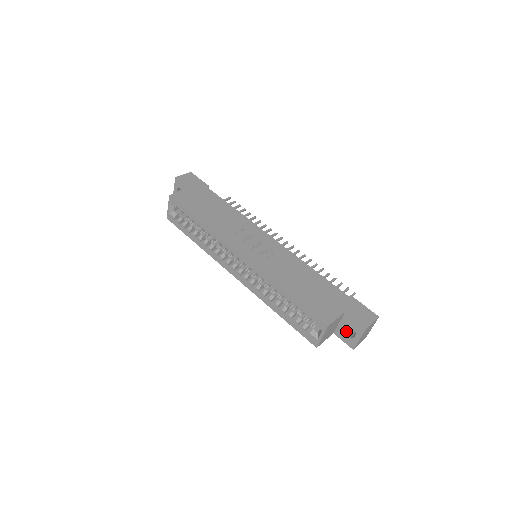
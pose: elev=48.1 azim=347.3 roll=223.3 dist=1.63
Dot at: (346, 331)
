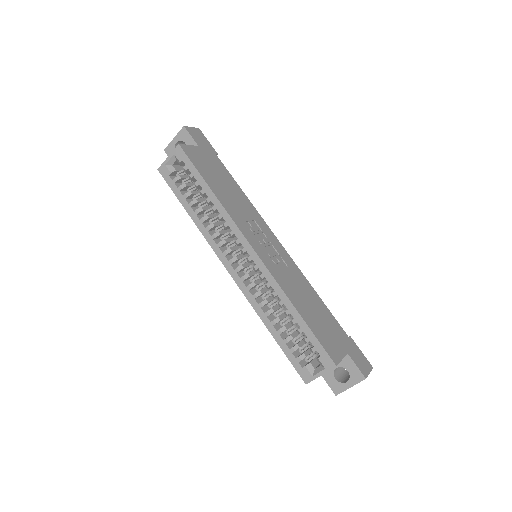
Dot at: (335, 373)
